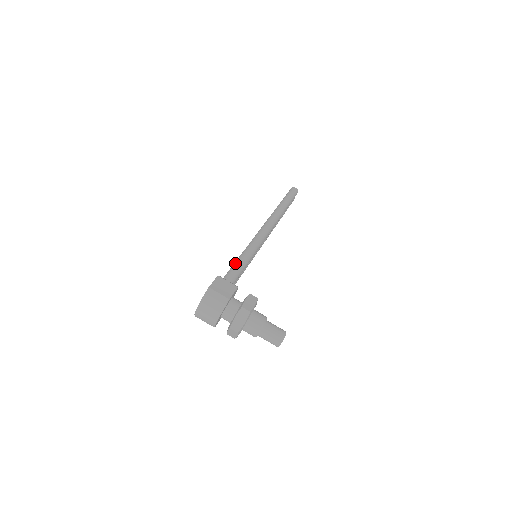
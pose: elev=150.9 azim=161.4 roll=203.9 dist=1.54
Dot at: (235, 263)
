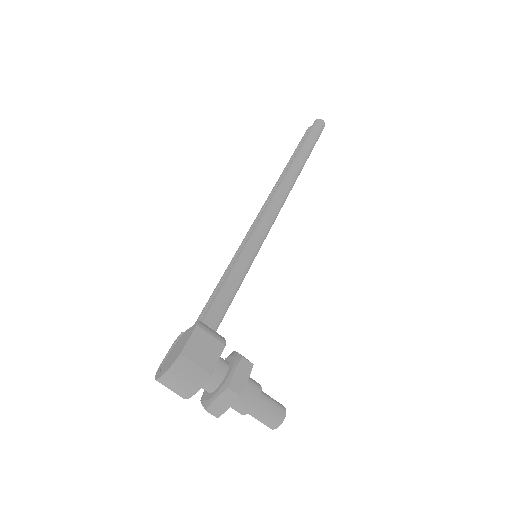
Dot at: (225, 284)
